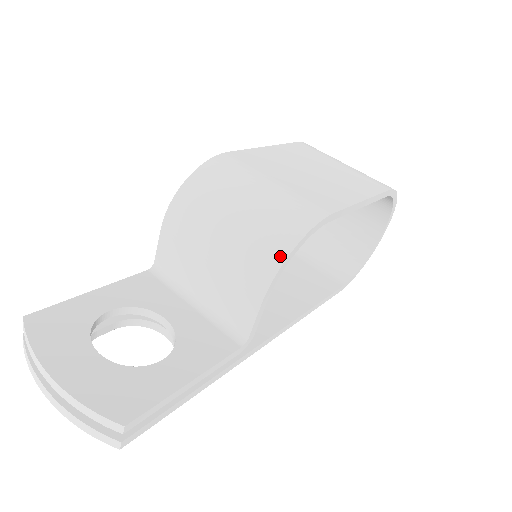
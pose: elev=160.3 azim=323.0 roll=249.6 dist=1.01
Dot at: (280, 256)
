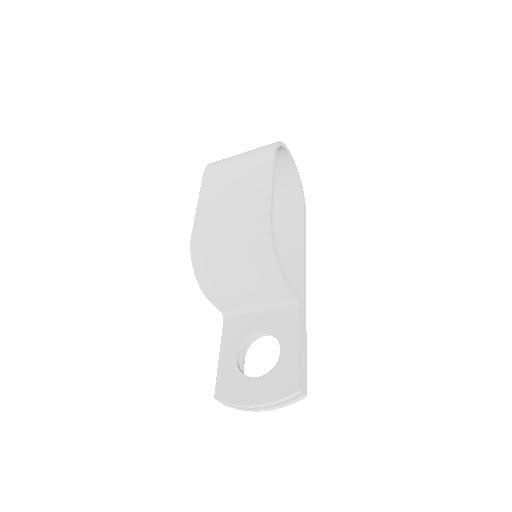
Dot at: (273, 262)
